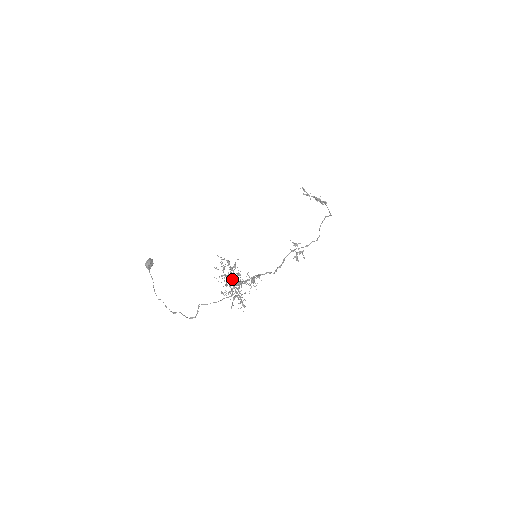
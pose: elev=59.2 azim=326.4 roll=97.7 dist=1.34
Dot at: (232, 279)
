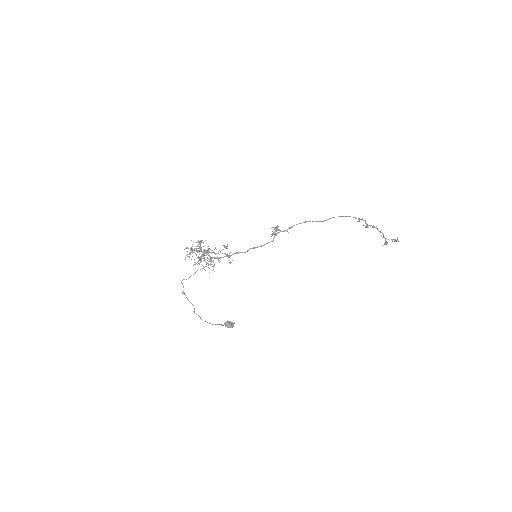
Dot at: (197, 248)
